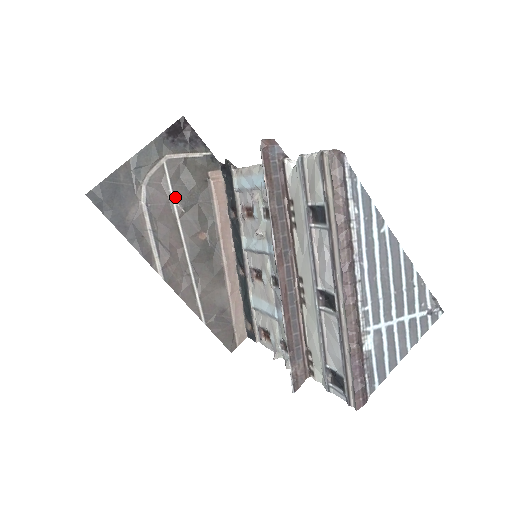
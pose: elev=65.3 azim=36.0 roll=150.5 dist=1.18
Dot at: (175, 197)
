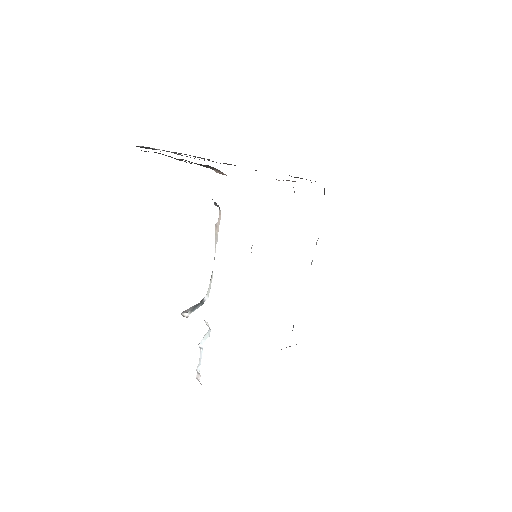
Dot at: occluded
